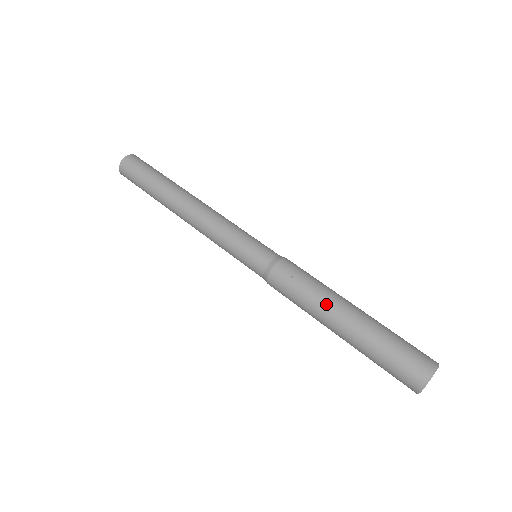
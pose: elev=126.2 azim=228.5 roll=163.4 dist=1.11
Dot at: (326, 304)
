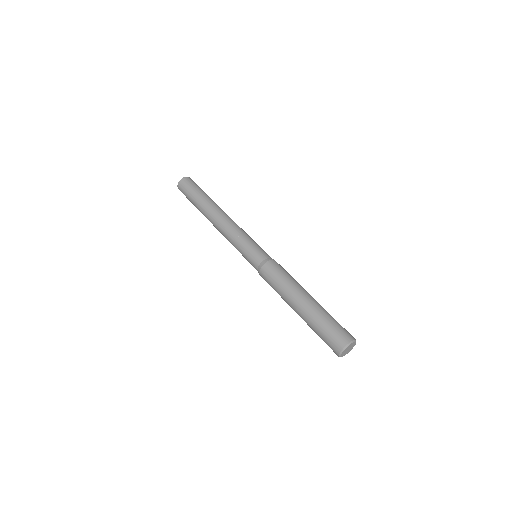
Dot at: (293, 291)
